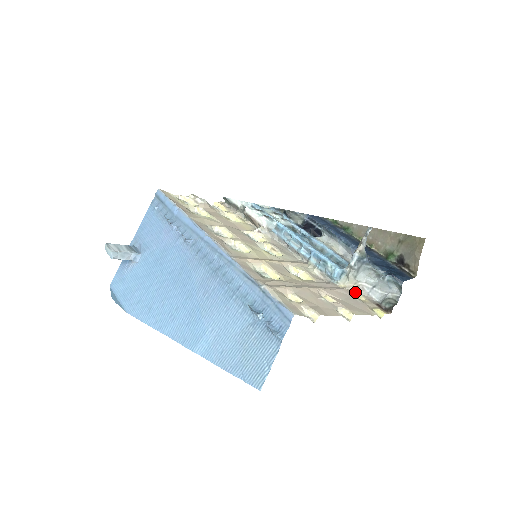
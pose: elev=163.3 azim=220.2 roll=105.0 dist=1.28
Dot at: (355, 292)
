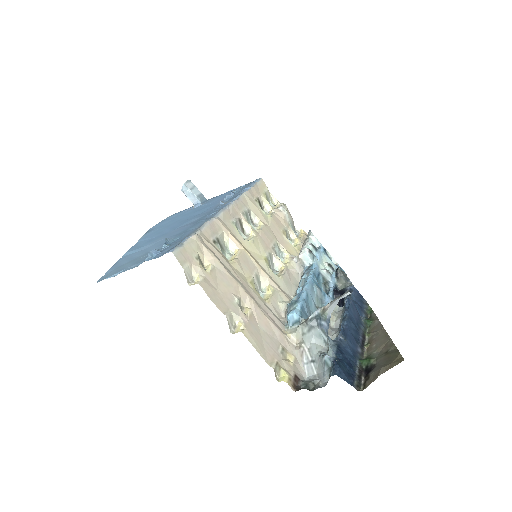
Dot at: (292, 349)
